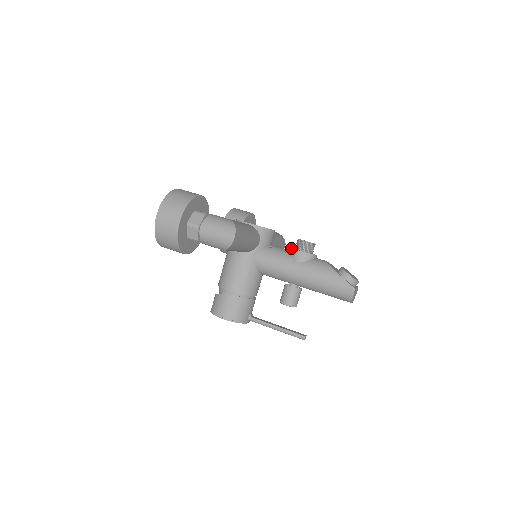
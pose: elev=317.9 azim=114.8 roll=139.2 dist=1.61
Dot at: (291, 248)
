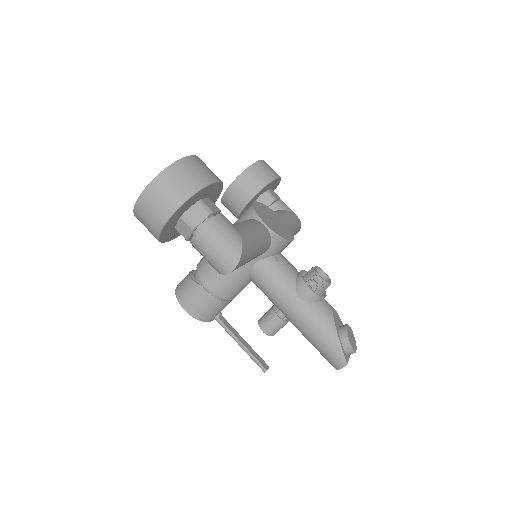
Dot at: (301, 276)
